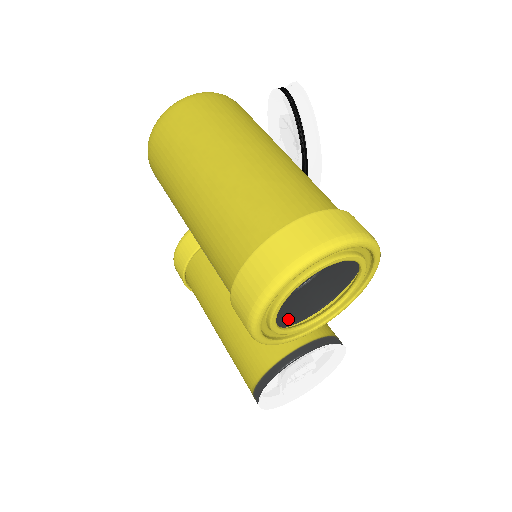
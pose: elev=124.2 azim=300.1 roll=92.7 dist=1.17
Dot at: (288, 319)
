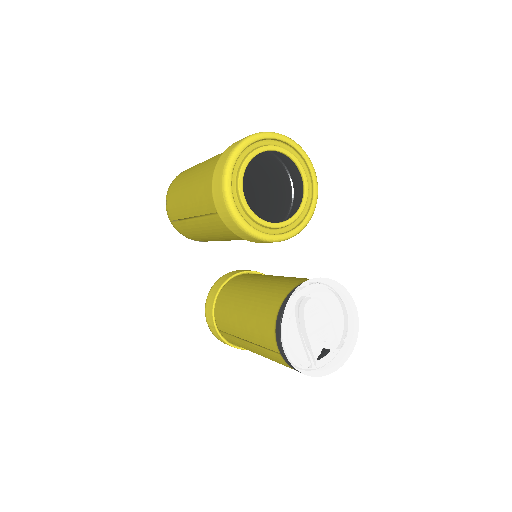
Dot at: occluded
